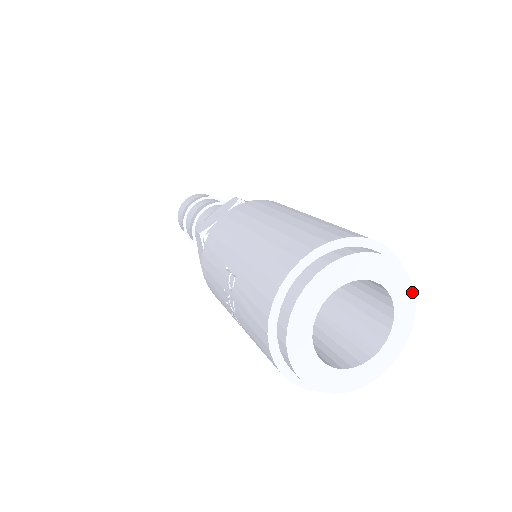
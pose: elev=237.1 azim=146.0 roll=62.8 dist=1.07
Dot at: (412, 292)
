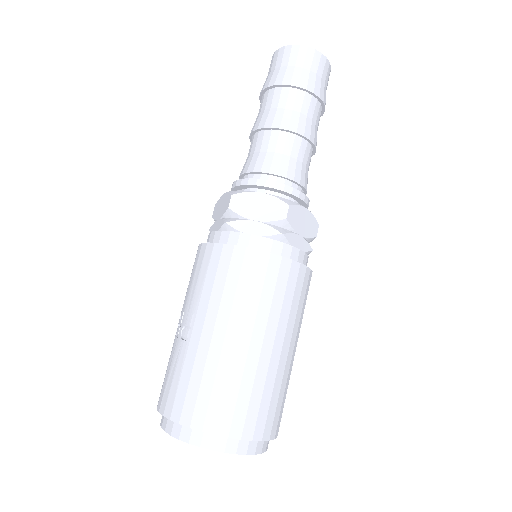
Dot at: occluded
